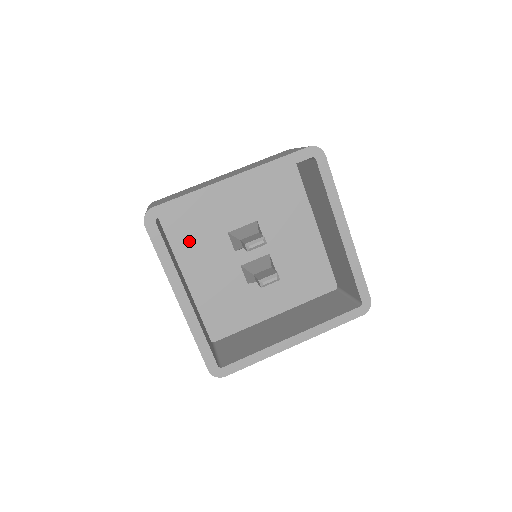
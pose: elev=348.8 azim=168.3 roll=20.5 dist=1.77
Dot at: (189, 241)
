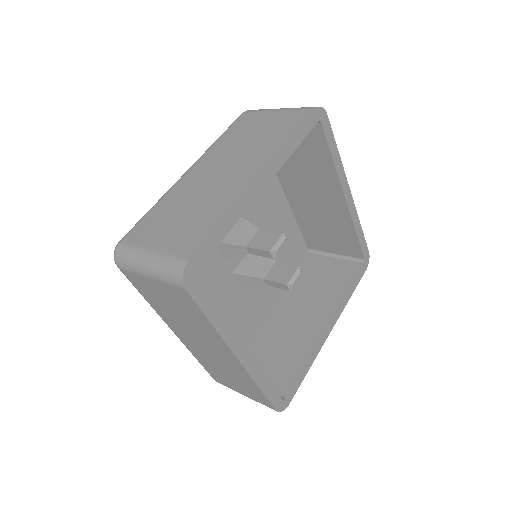
Dot at: occluded
